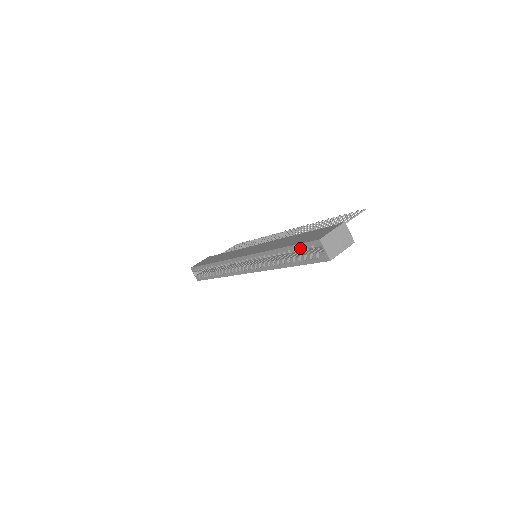
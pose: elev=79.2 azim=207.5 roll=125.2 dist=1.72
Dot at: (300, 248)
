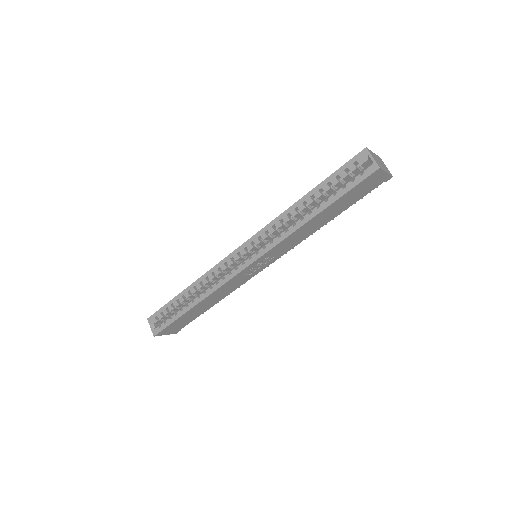
Dot at: (336, 178)
